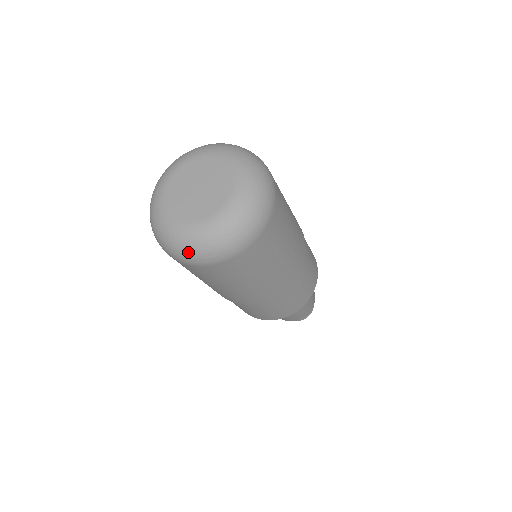
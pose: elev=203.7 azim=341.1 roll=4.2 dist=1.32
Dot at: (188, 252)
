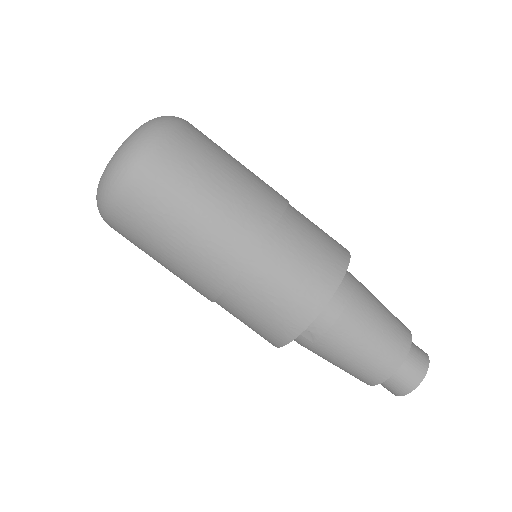
Dot at: (103, 189)
